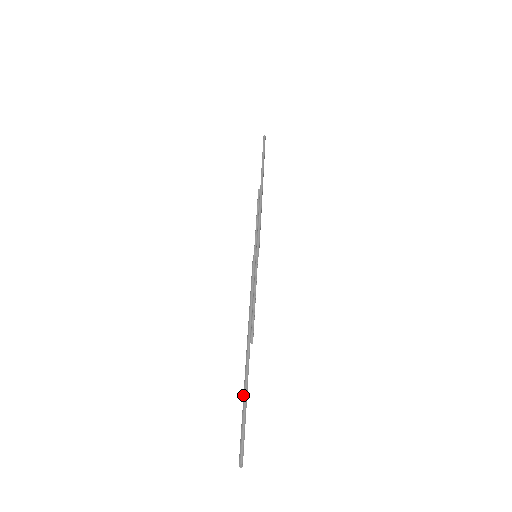
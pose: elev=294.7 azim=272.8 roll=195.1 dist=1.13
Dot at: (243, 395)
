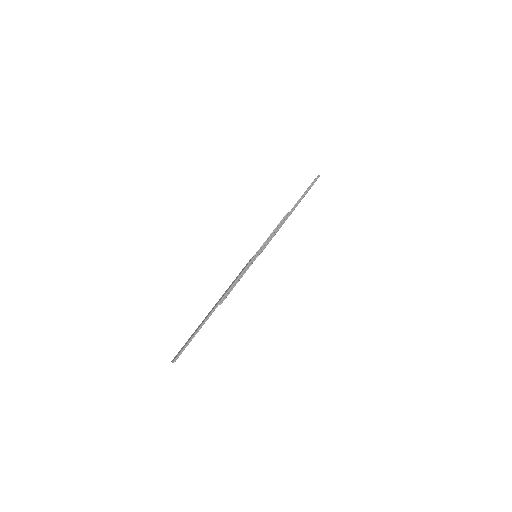
Dot at: (197, 330)
